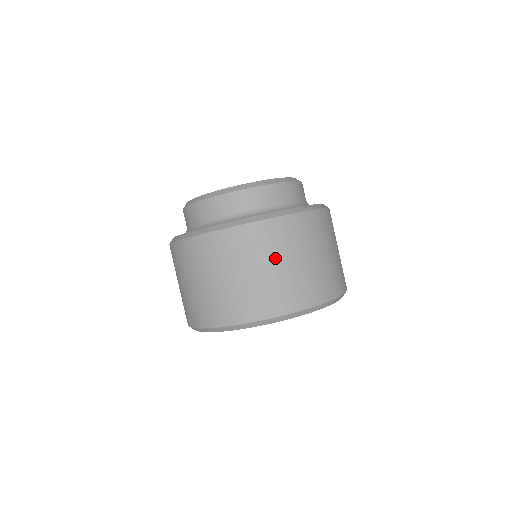
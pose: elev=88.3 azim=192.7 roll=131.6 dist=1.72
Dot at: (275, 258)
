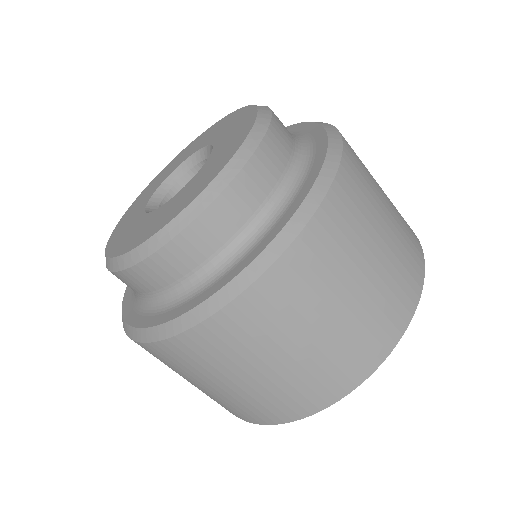
Dot at: (378, 209)
